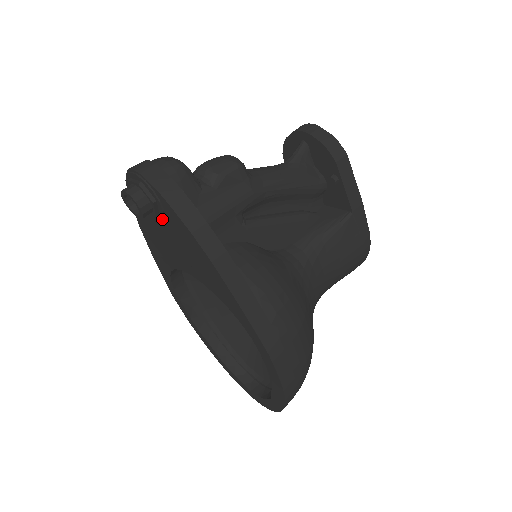
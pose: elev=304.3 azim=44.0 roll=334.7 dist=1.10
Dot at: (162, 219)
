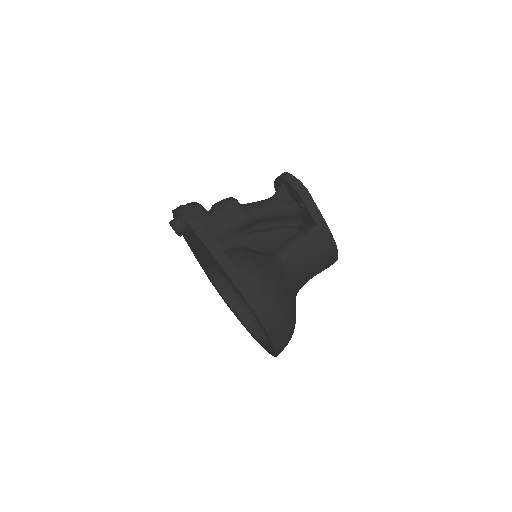
Dot at: (192, 236)
